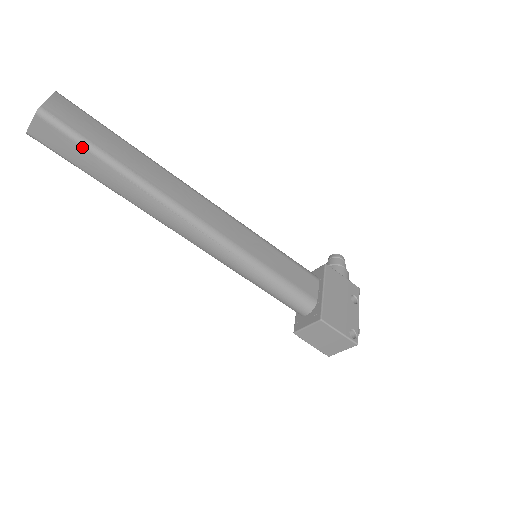
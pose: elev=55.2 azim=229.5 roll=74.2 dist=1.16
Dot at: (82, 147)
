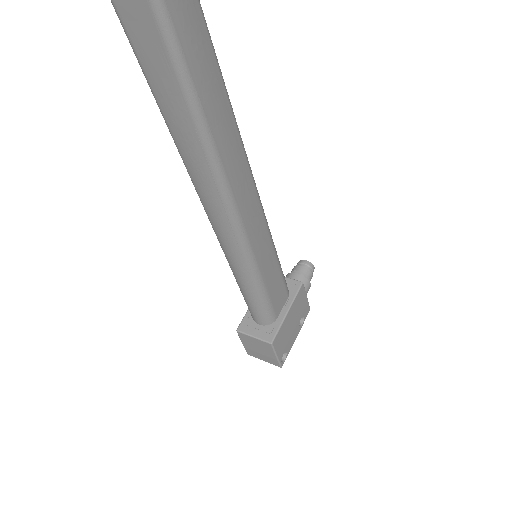
Dot at: (177, 79)
